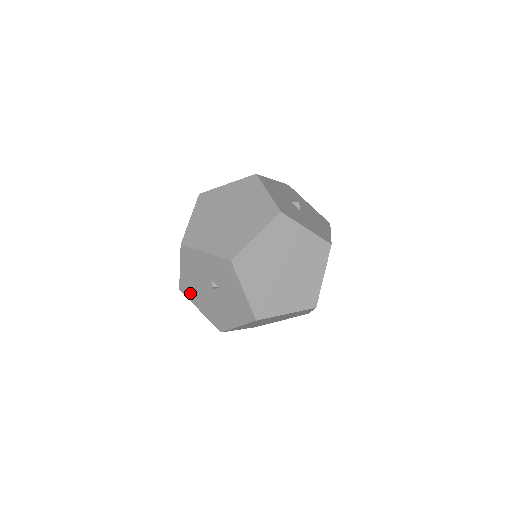
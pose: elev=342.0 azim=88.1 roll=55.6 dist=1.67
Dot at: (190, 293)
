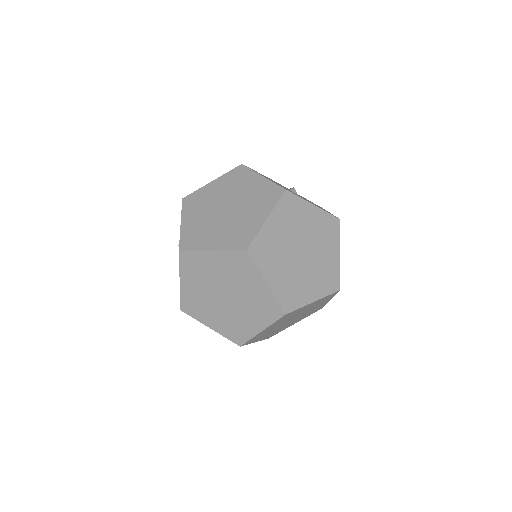
Dot at: occluded
